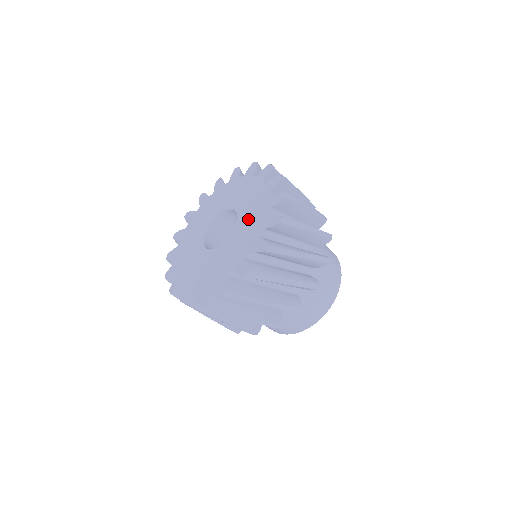
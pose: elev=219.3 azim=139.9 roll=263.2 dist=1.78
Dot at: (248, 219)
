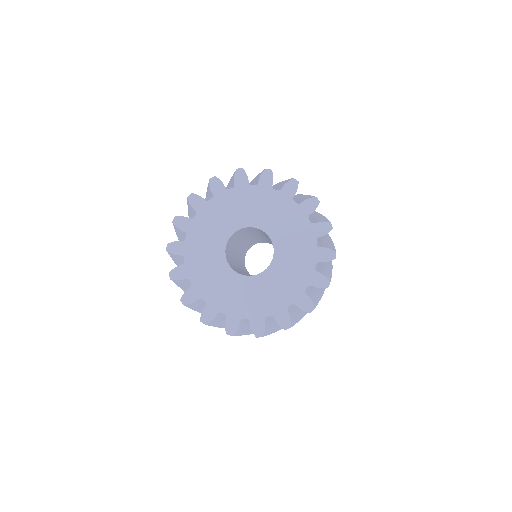
Dot at: (290, 247)
